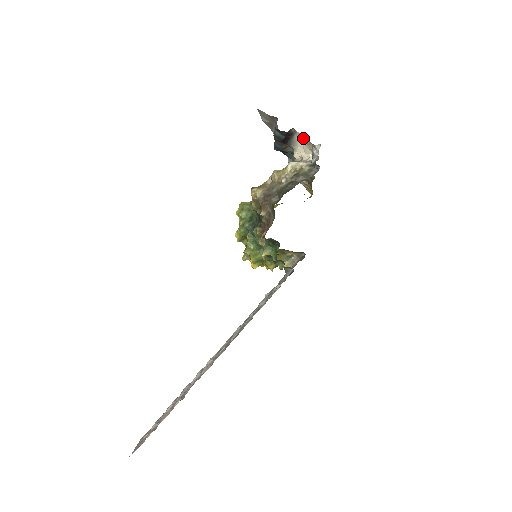
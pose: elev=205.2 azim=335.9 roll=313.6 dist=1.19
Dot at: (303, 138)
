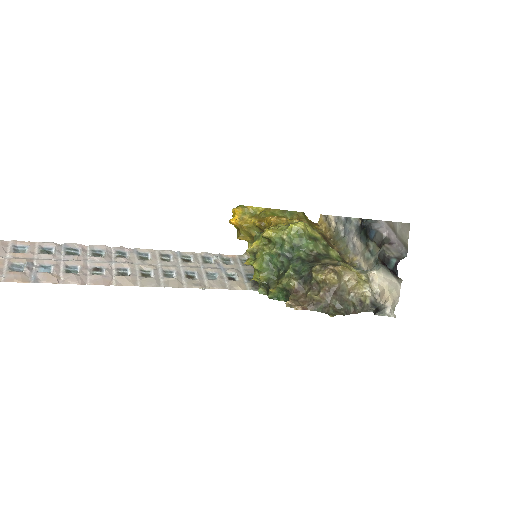
Dot at: (395, 289)
